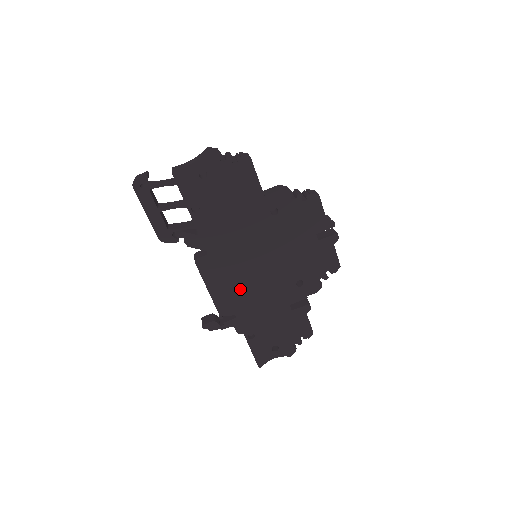
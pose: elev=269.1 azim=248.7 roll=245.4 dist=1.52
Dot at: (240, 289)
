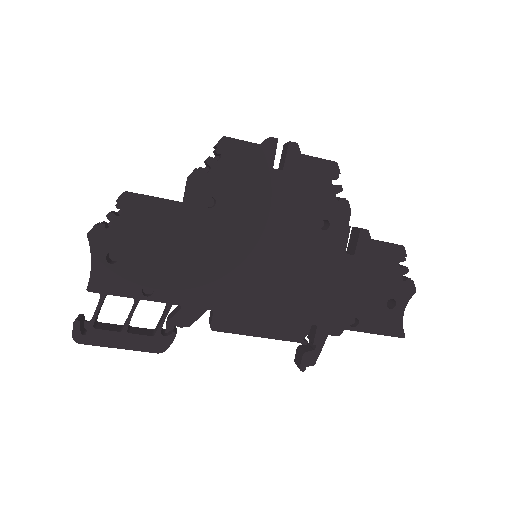
Dot at: (283, 300)
